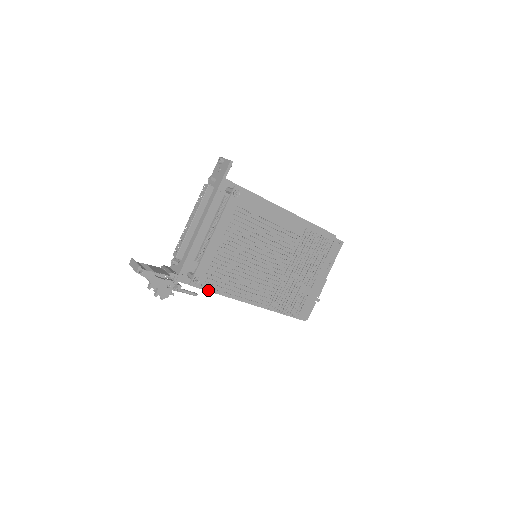
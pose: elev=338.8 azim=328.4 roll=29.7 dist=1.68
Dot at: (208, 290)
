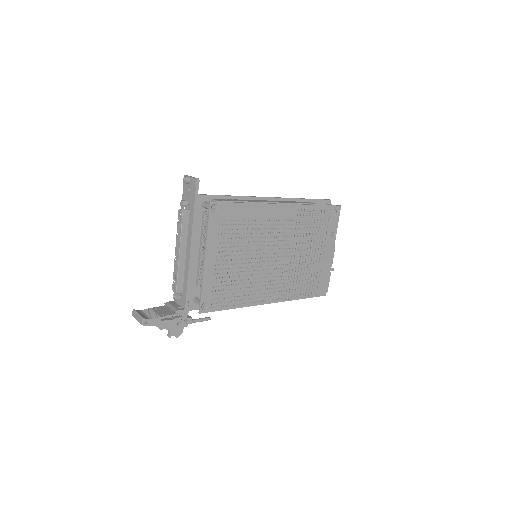
Dot at: (219, 310)
